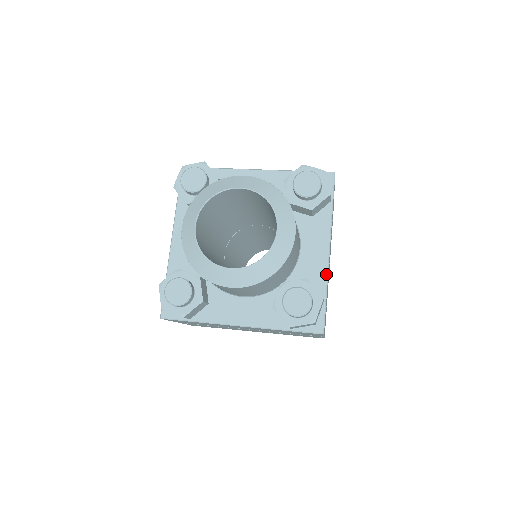
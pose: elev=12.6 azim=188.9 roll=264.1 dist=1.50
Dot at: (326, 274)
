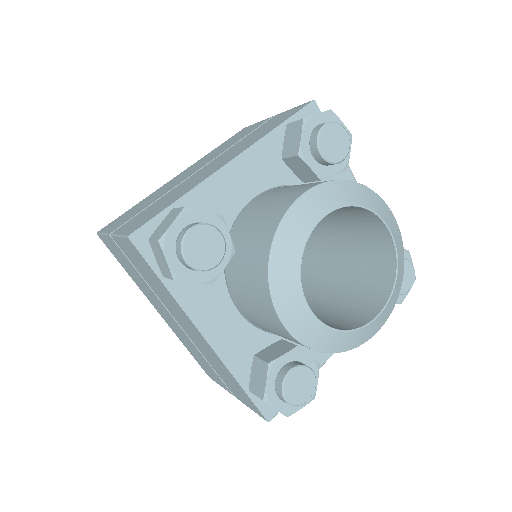
Dot at: (322, 364)
